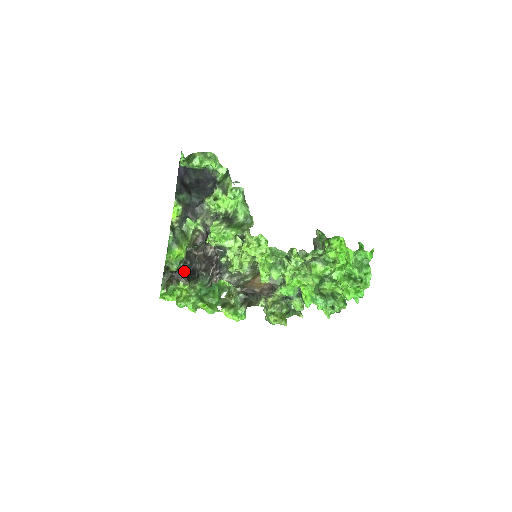
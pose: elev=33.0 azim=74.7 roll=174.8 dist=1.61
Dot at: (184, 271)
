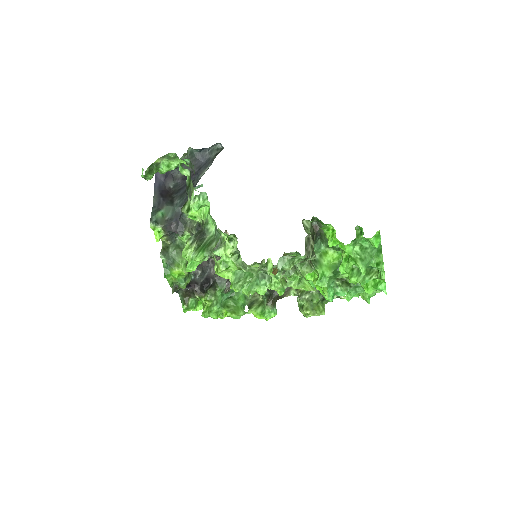
Dot at: (196, 284)
